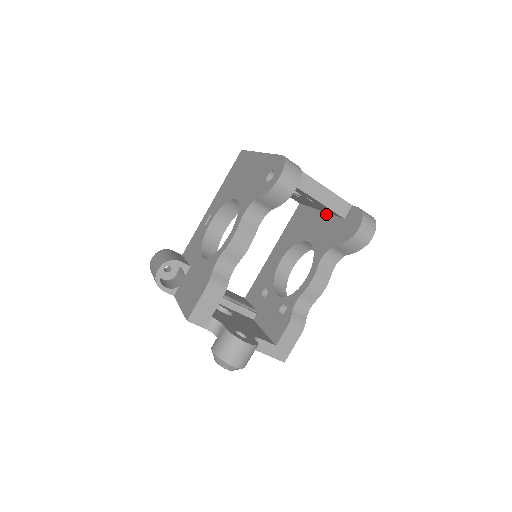
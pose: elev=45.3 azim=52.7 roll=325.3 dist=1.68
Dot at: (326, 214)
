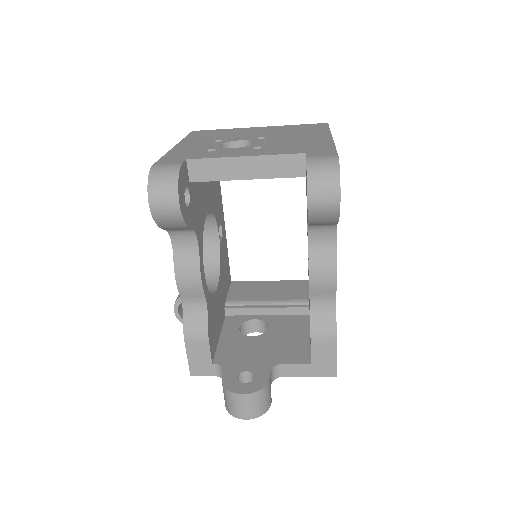
Dot at: occluded
